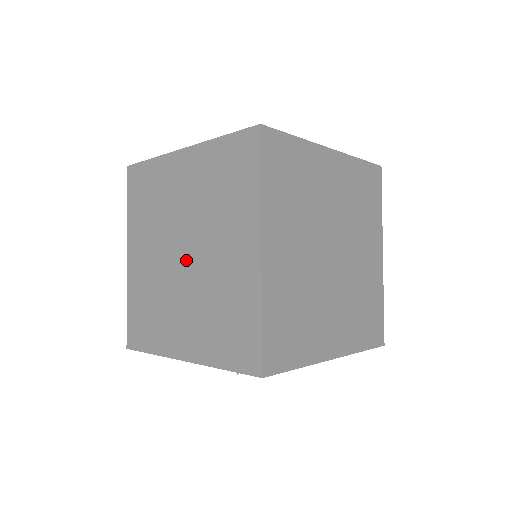
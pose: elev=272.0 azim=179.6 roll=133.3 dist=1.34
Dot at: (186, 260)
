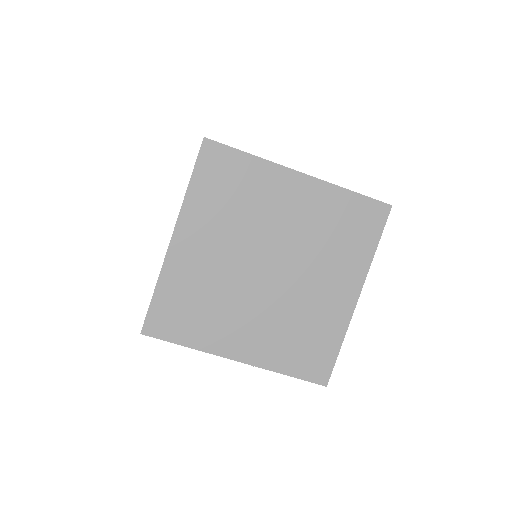
Dot at: (271, 276)
